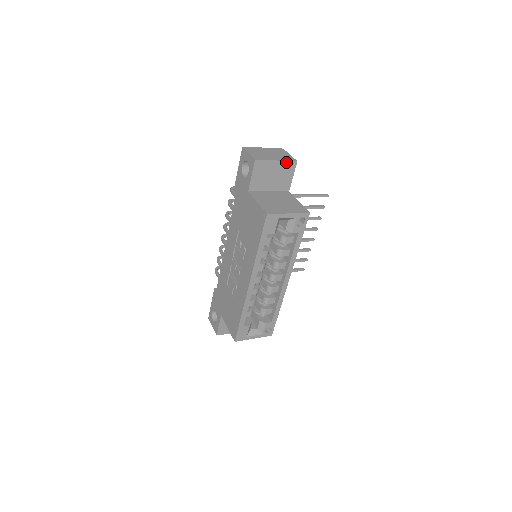
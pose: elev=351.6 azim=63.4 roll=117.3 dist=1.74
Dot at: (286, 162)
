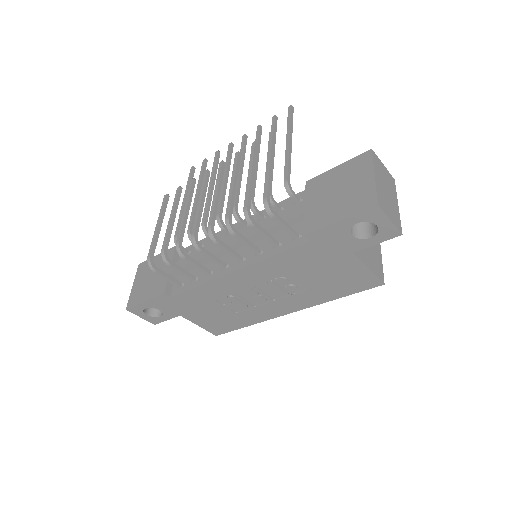
Dot at: (394, 194)
